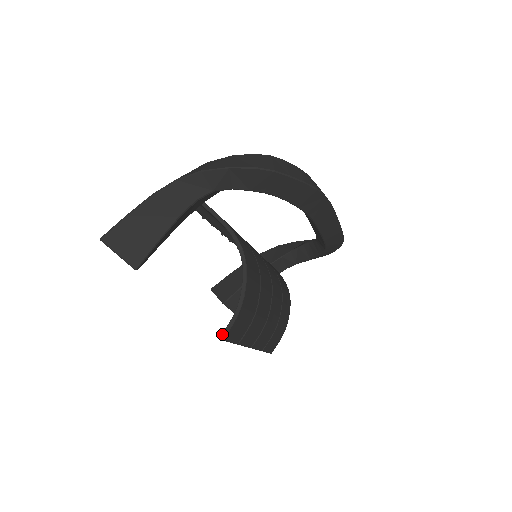
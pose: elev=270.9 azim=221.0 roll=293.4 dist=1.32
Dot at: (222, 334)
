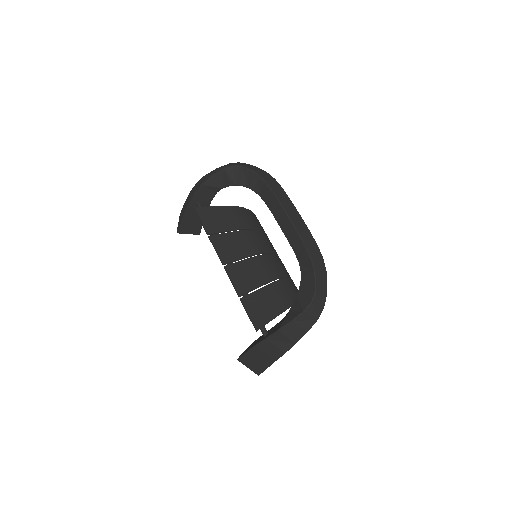
Dot at: occluded
